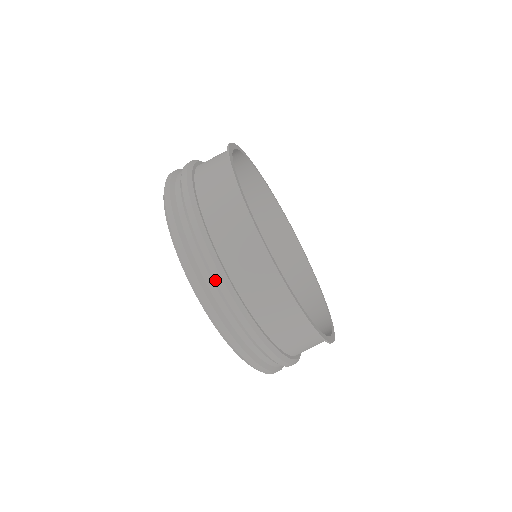
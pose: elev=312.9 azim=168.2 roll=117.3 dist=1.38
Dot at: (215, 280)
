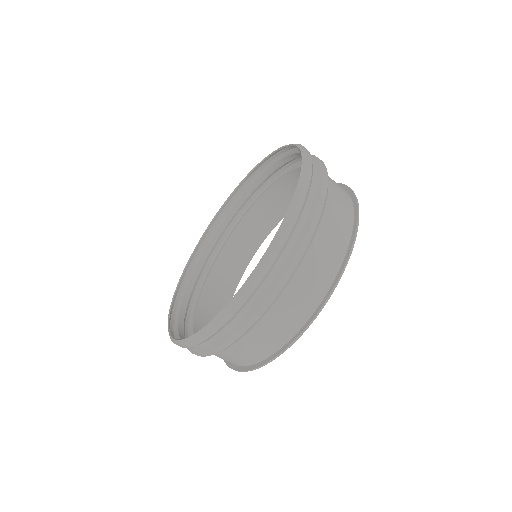
Dot at: (323, 174)
